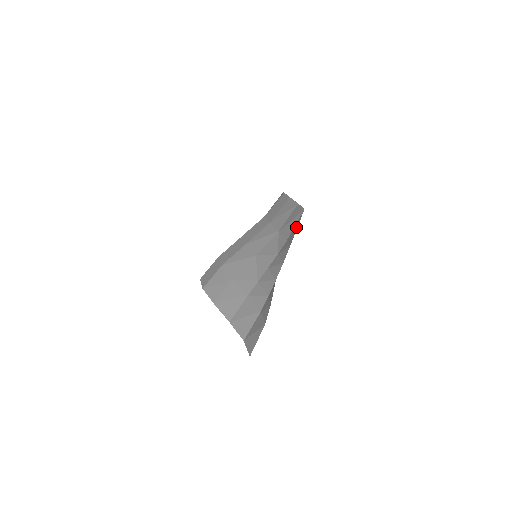
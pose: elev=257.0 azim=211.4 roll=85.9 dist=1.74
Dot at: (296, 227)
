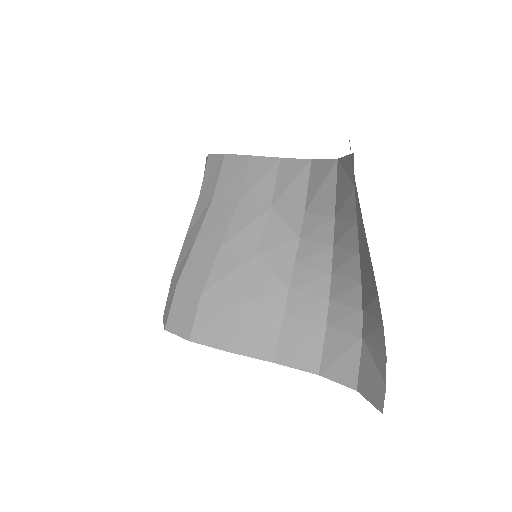
Dot at: (330, 188)
